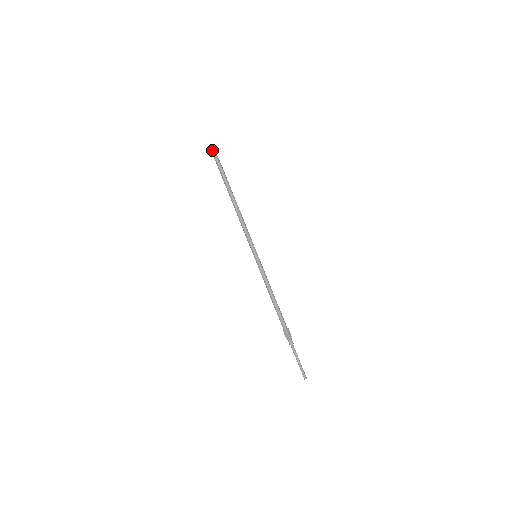
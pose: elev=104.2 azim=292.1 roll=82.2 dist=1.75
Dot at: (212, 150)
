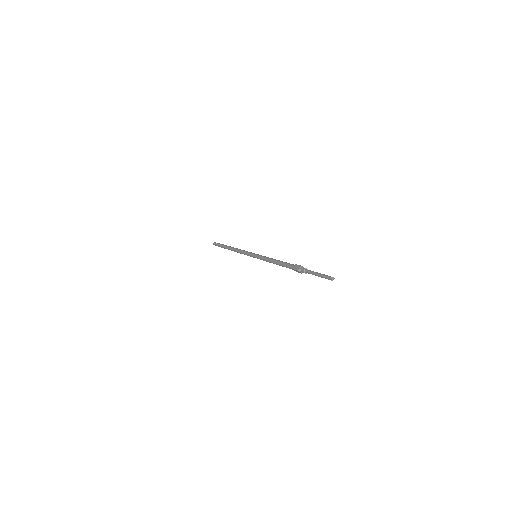
Dot at: (215, 243)
